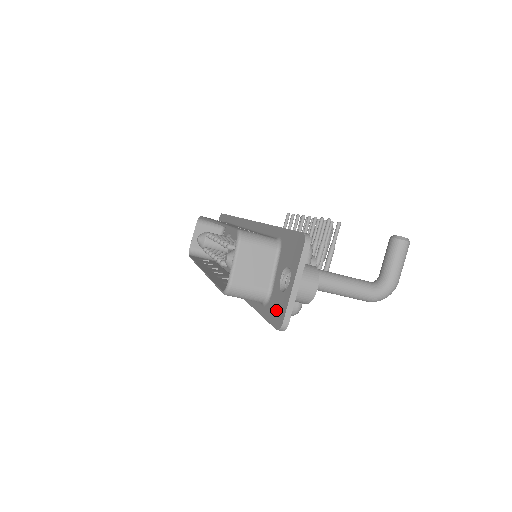
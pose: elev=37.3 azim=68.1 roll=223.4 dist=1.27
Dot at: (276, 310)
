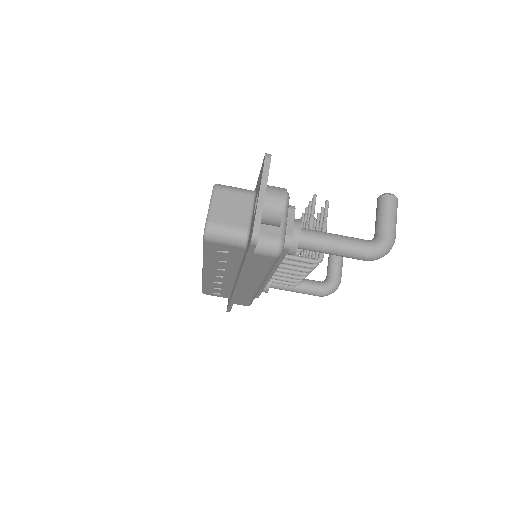
Dot at: (251, 233)
